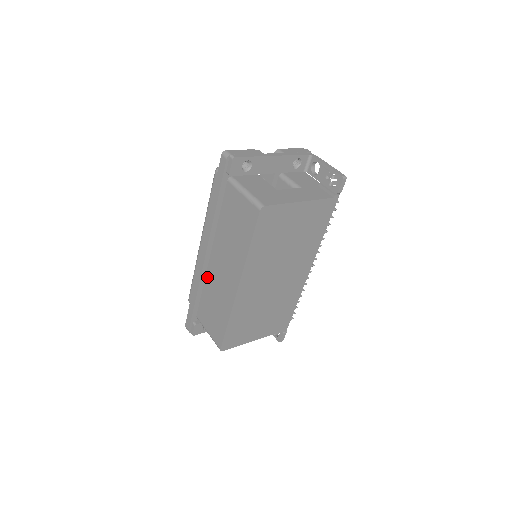
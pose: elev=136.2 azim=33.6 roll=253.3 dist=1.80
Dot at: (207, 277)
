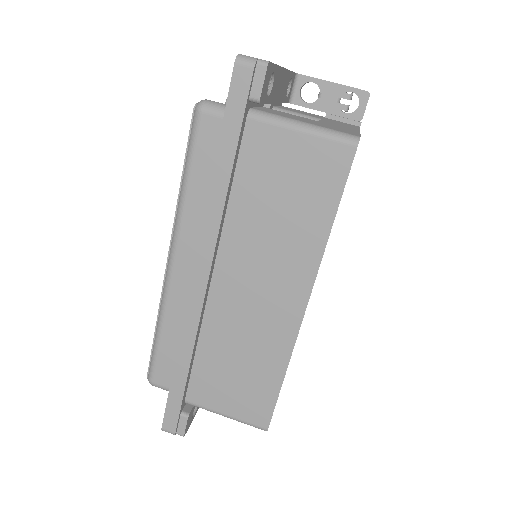
Dot at: (208, 320)
